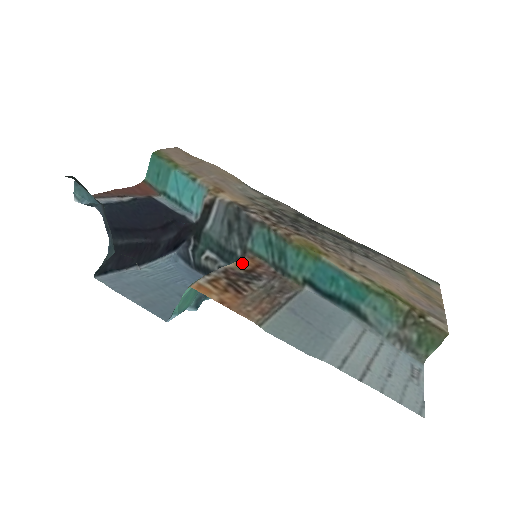
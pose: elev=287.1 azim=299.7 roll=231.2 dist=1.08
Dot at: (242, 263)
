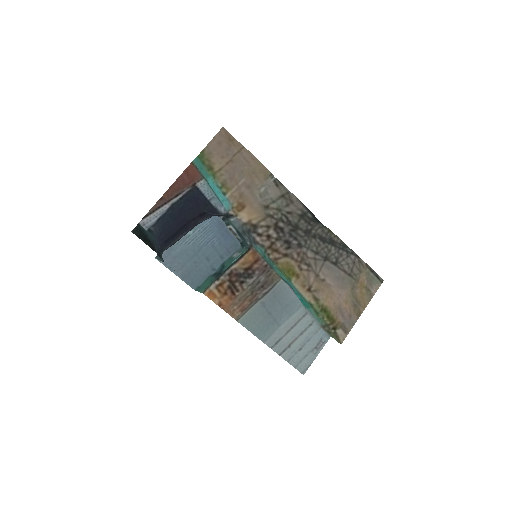
Dot at: (245, 261)
